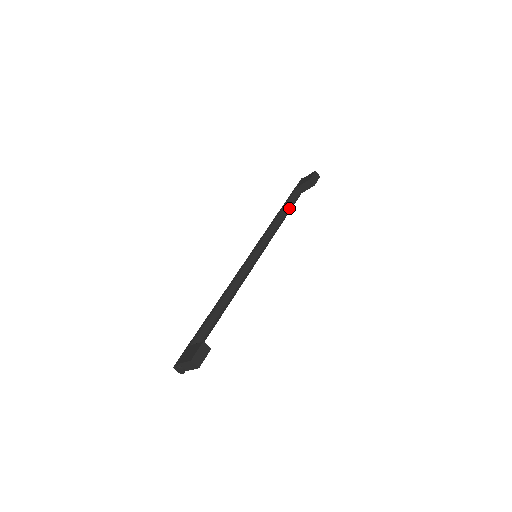
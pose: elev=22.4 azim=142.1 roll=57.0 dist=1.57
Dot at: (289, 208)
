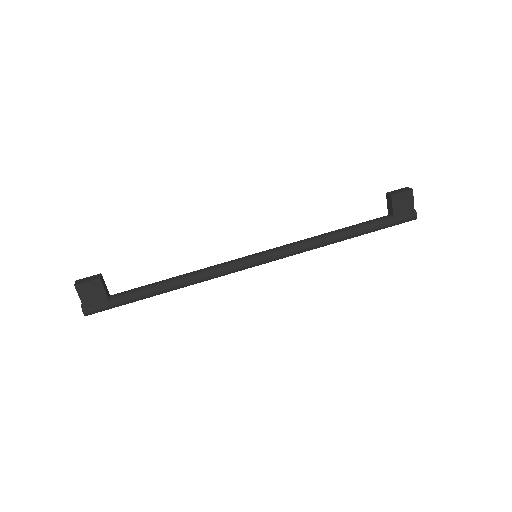
Dot at: (351, 227)
